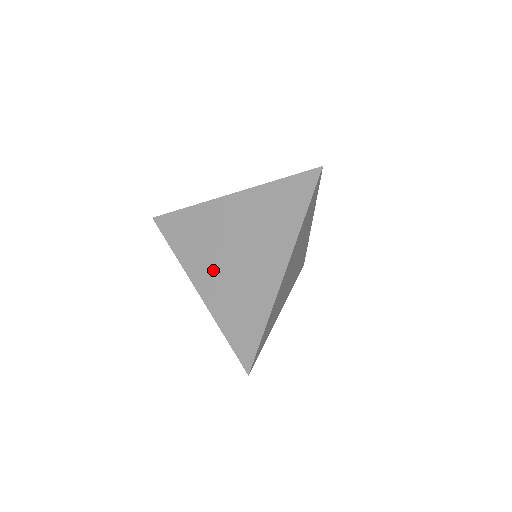
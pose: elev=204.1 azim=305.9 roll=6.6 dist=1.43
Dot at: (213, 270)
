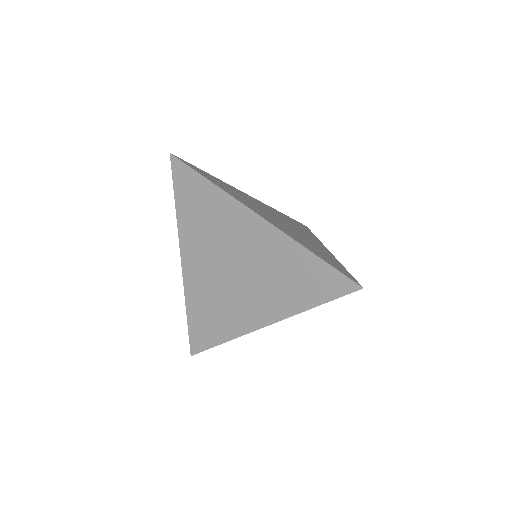
Dot at: (205, 263)
